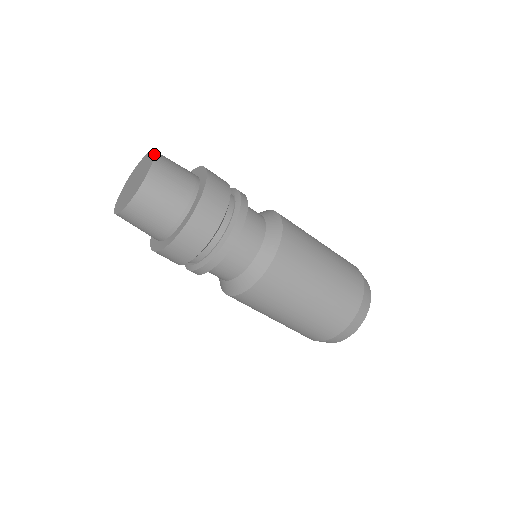
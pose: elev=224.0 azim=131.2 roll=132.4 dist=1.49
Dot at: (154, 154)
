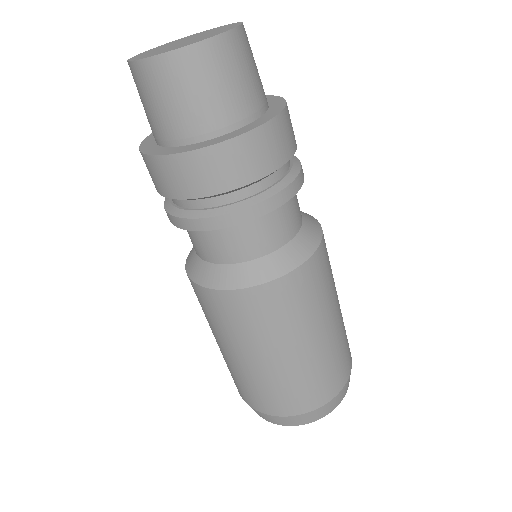
Dot at: occluded
